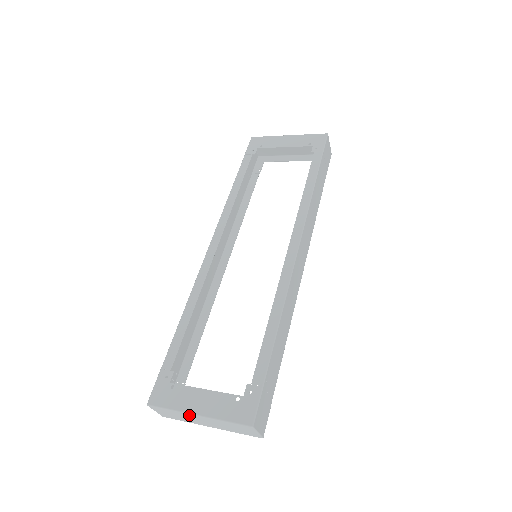
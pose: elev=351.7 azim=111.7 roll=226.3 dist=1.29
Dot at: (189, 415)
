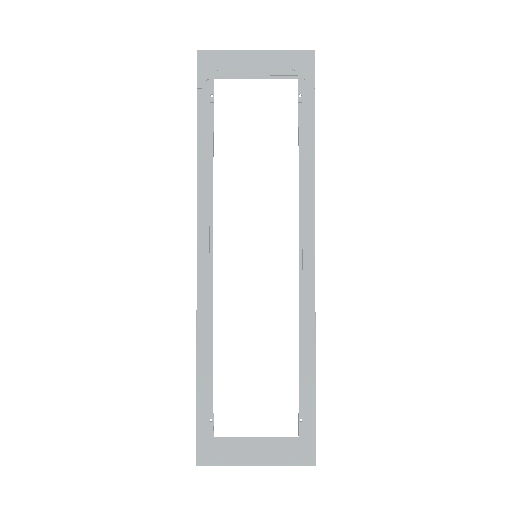
Dot at: (245, 464)
